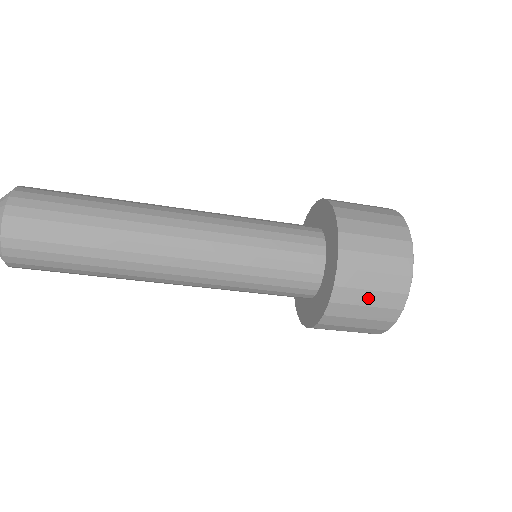
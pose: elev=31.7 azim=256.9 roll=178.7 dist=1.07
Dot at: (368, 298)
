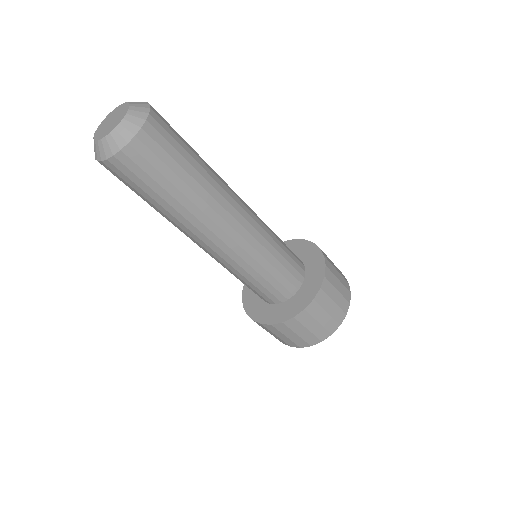
Dot at: (330, 307)
